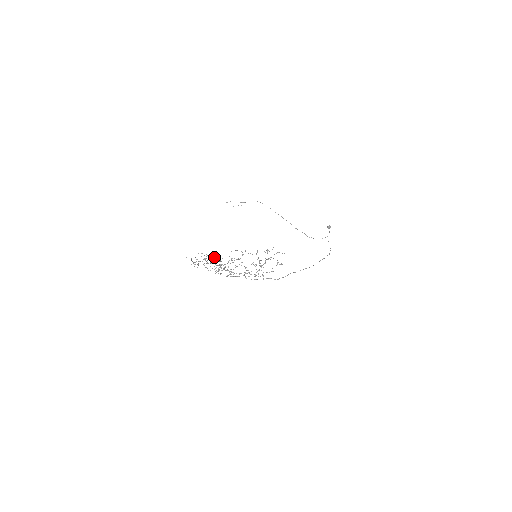
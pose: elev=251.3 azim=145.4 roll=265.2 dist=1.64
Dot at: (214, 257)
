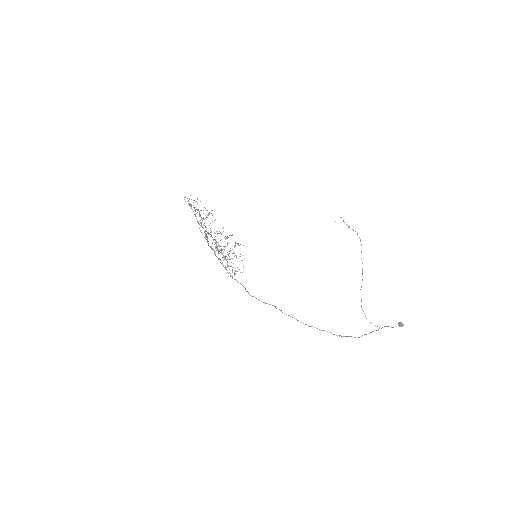
Dot at: occluded
